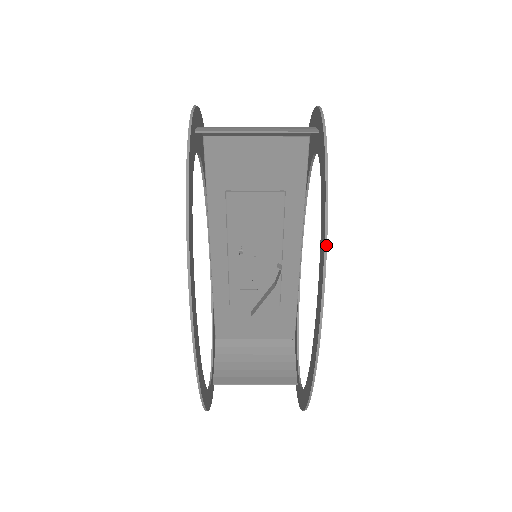
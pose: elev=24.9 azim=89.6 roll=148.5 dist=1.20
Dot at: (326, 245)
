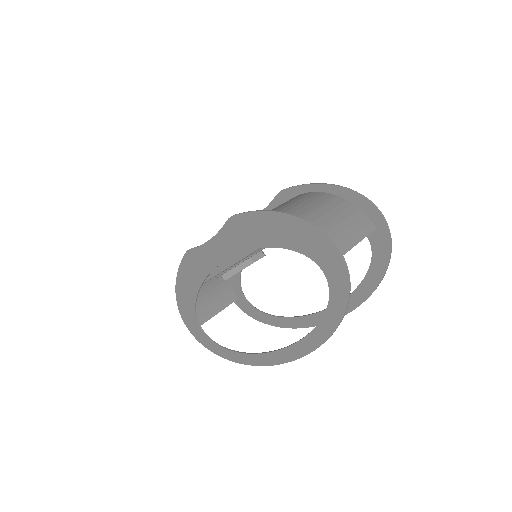
Dot at: occluded
